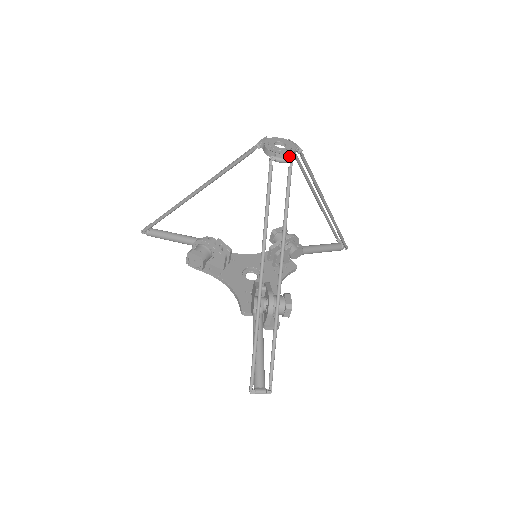
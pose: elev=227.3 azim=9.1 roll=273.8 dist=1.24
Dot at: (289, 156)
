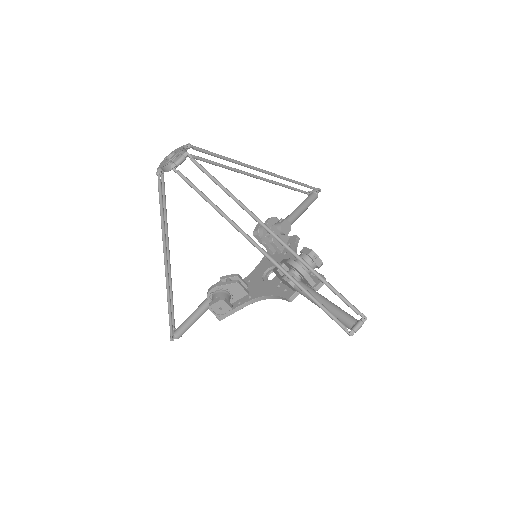
Dot at: (183, 154)
